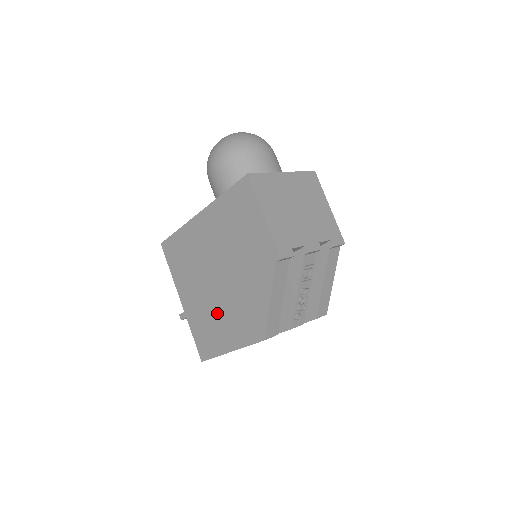
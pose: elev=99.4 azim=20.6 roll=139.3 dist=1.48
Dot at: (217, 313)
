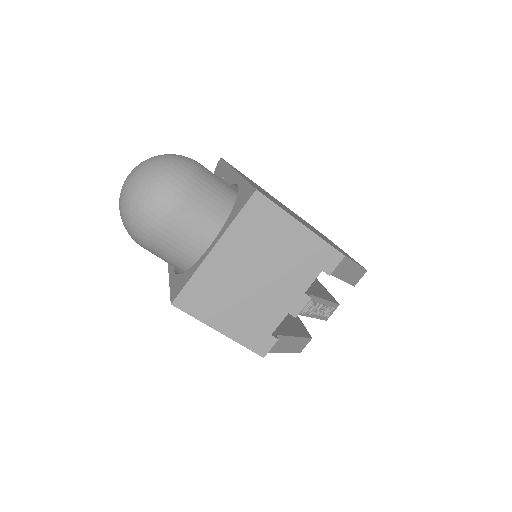
Dot at: occluded
